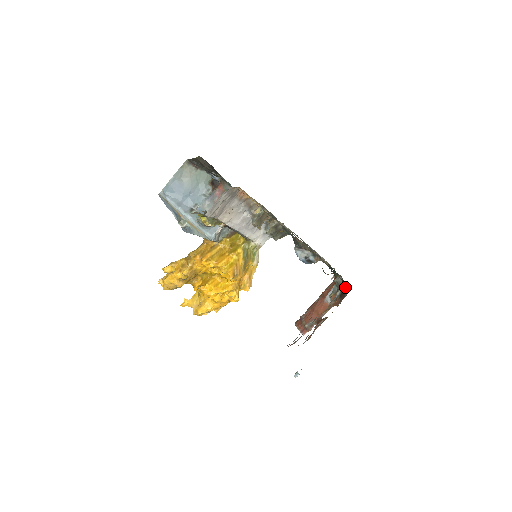
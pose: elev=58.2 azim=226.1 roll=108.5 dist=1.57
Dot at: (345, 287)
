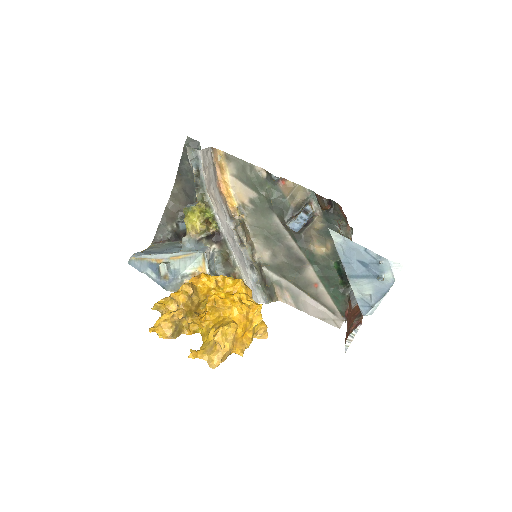
Dot at: occluded
